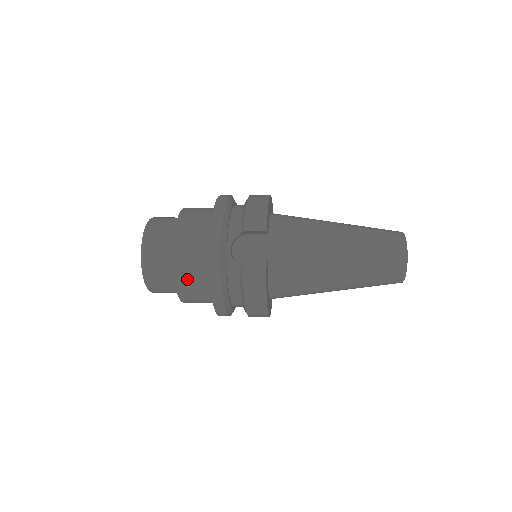
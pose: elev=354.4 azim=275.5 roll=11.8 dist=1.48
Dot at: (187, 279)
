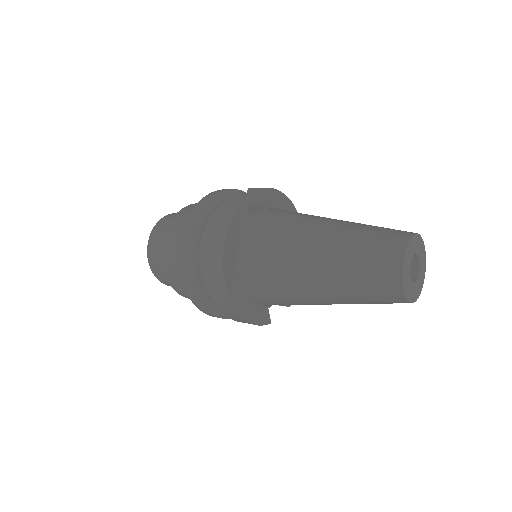
Dot at: (179, 223)
